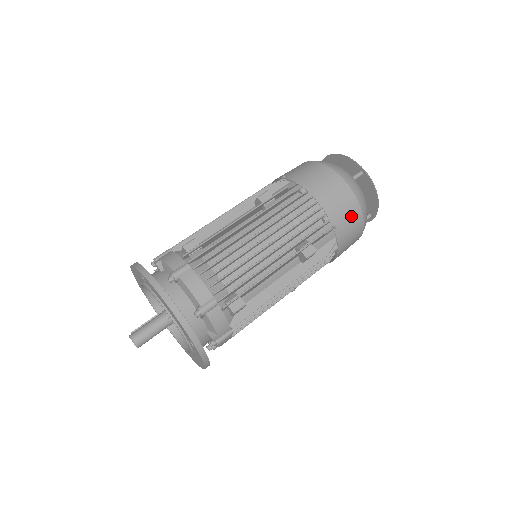
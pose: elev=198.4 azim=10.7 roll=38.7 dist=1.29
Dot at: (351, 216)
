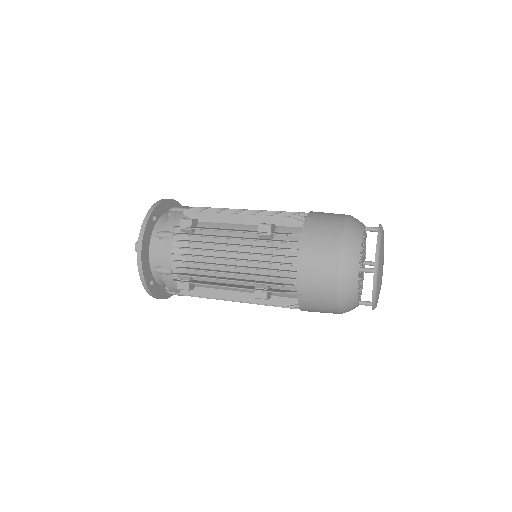
Dot at: (323, 298)
